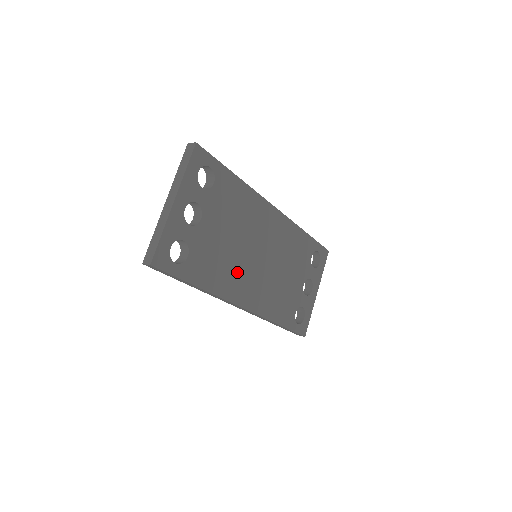
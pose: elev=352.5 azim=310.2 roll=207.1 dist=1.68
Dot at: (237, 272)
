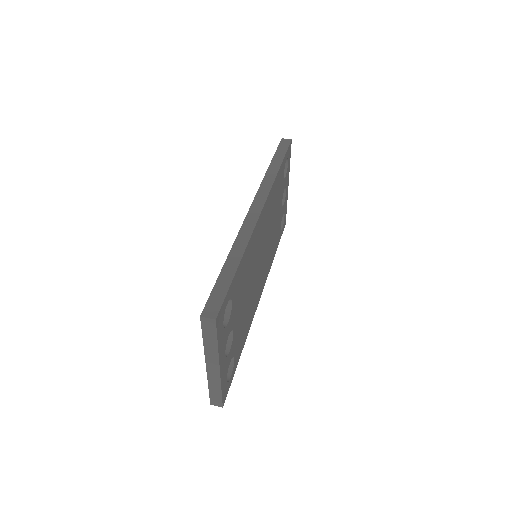
Dot at: (254, 296)
